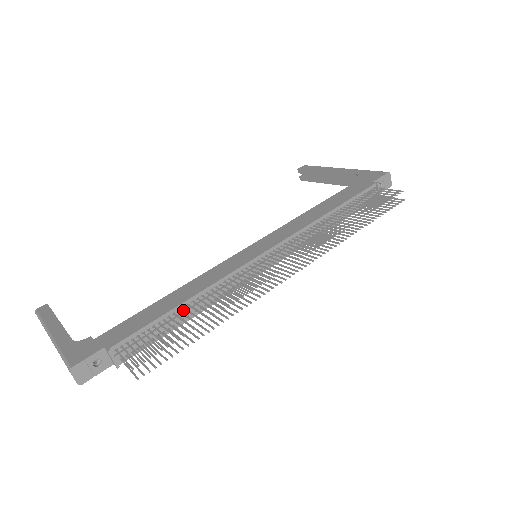
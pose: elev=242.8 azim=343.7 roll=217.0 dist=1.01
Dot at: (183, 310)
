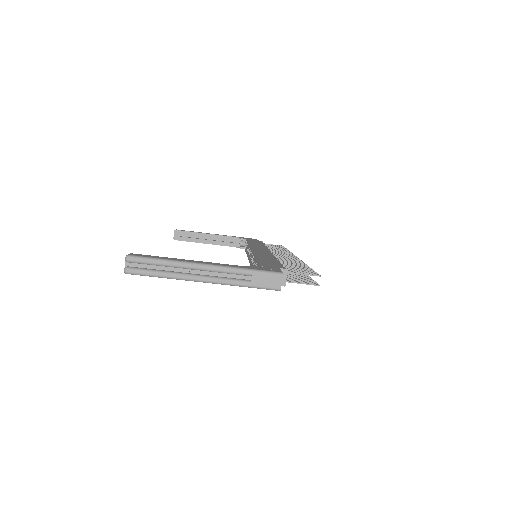
Dot at: occluded
